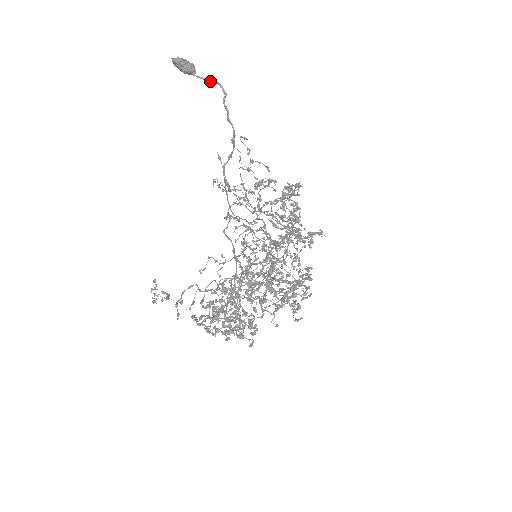
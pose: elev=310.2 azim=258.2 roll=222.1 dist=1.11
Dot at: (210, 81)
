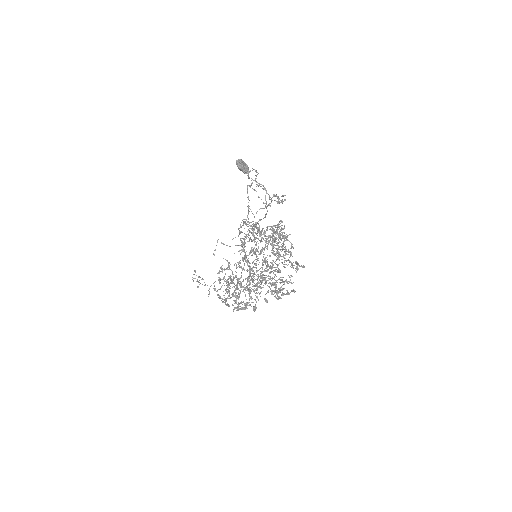
Dot at: (259, 184)
